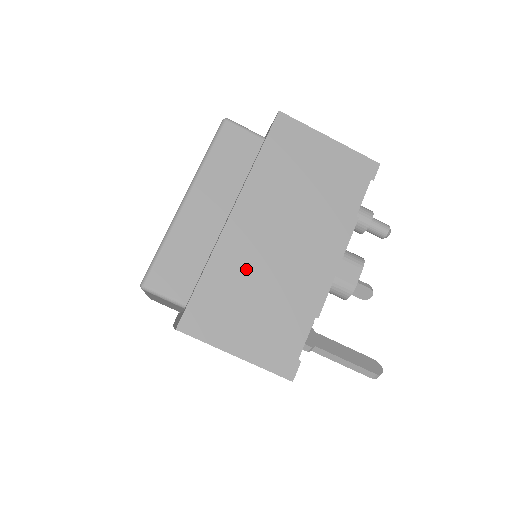
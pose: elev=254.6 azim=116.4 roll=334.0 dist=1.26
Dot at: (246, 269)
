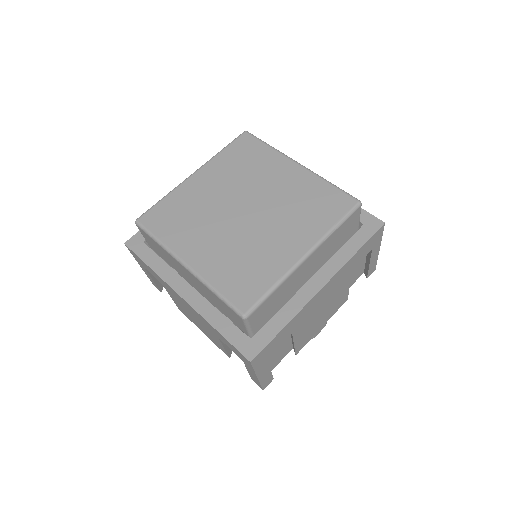
Dot at: (300, 325)
